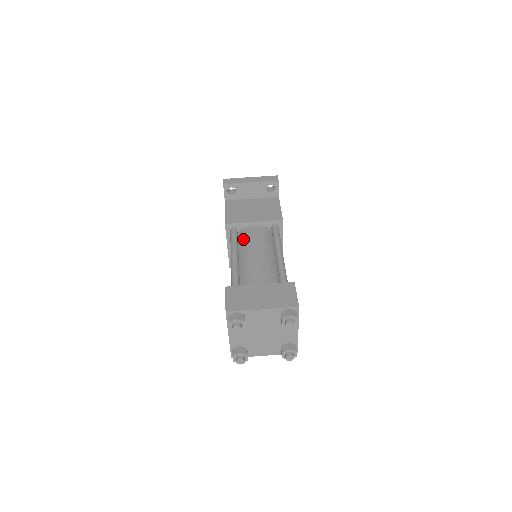
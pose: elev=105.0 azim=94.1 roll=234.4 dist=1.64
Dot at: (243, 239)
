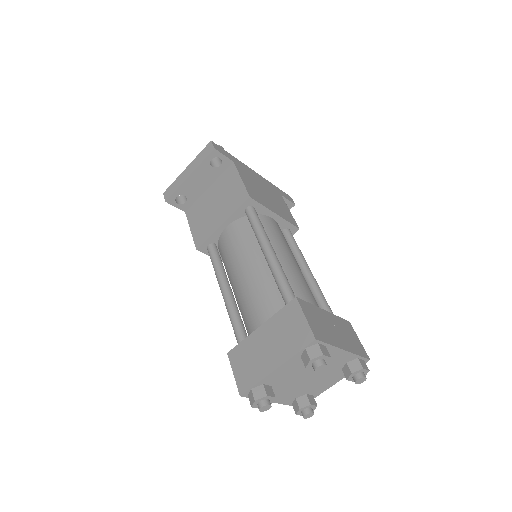
Dot at: (224, 255)
